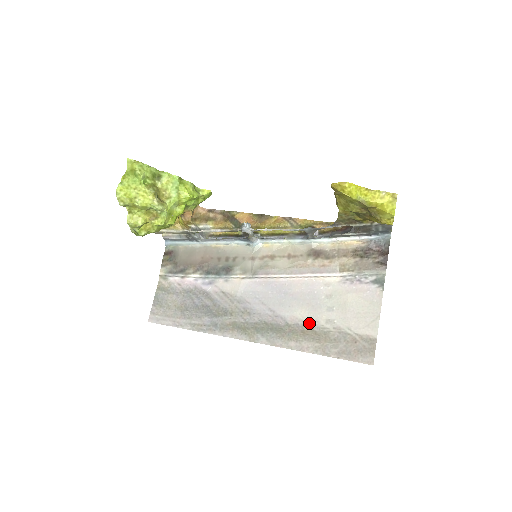
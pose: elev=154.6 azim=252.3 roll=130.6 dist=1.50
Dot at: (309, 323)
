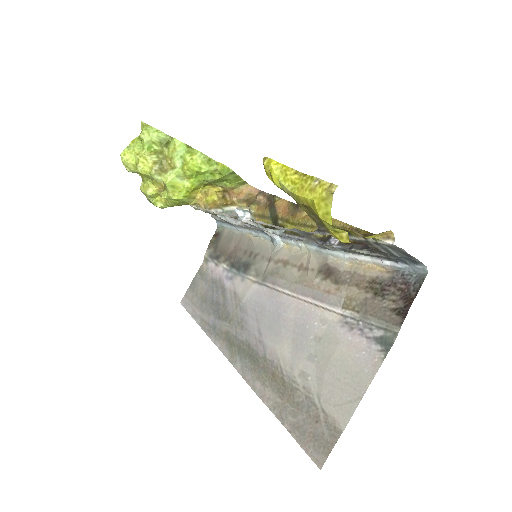
Dot at: (283, 366)
